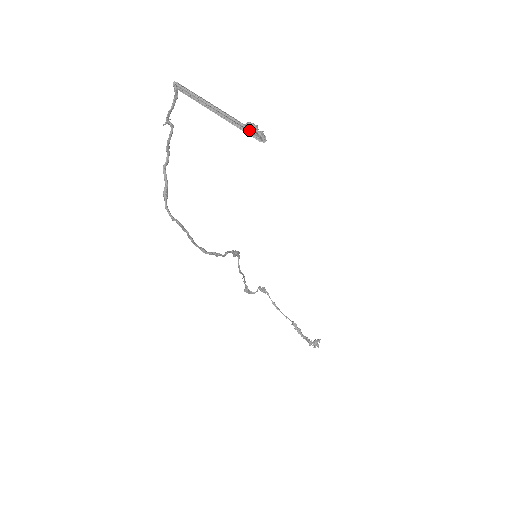
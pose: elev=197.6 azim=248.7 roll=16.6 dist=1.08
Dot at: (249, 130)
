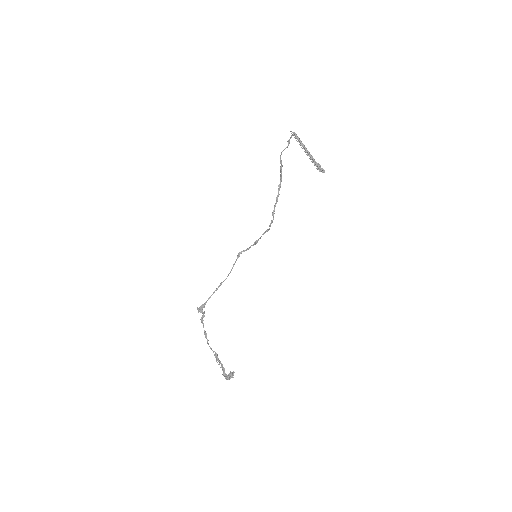
Dot at: (318, 166)
